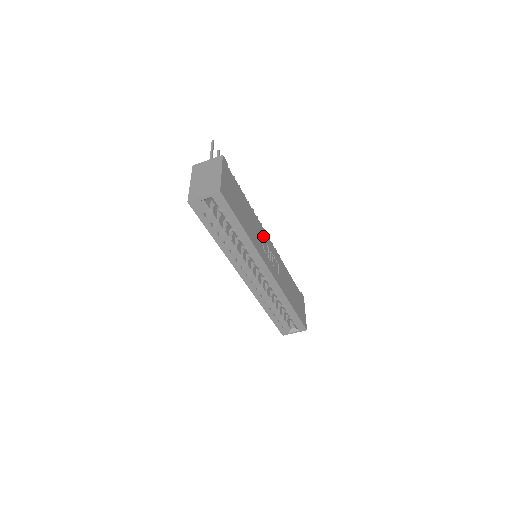
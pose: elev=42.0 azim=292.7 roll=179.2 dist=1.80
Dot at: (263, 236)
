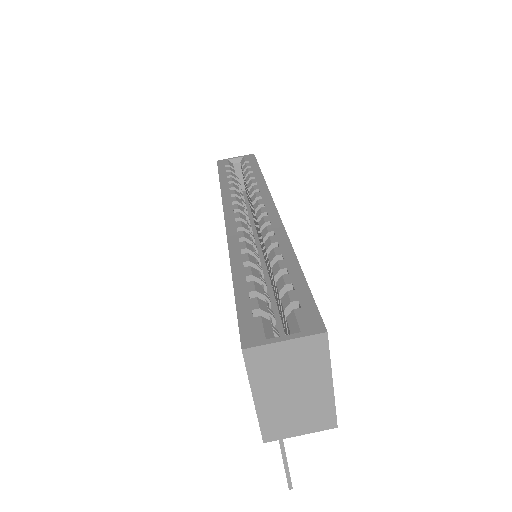
Dot at: occluded
